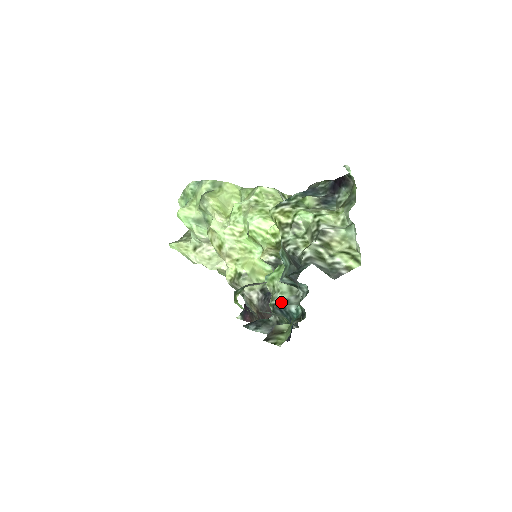
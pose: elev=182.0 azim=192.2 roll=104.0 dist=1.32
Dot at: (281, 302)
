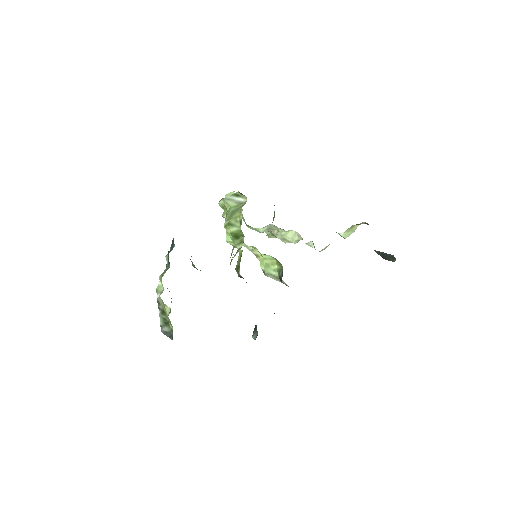
Dot at: occluded
